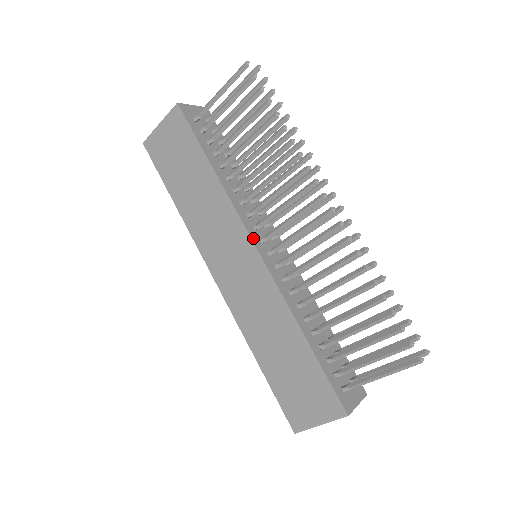
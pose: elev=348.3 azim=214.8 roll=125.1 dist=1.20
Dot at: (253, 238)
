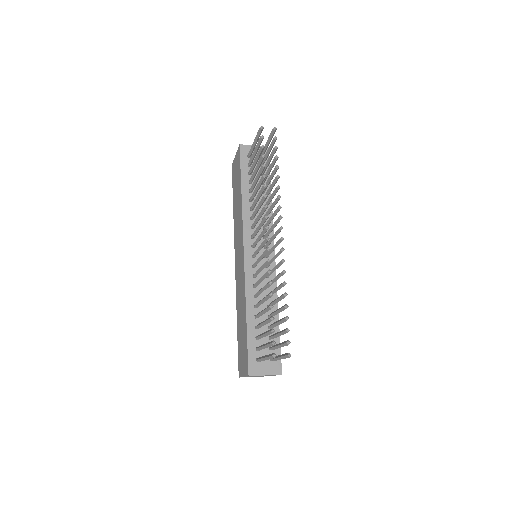
Dot at: (245, 243)
